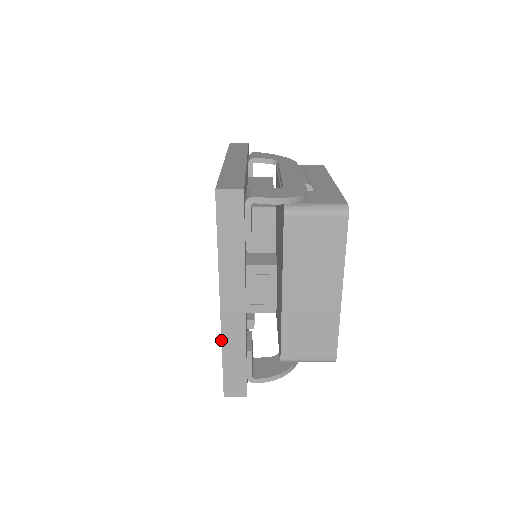
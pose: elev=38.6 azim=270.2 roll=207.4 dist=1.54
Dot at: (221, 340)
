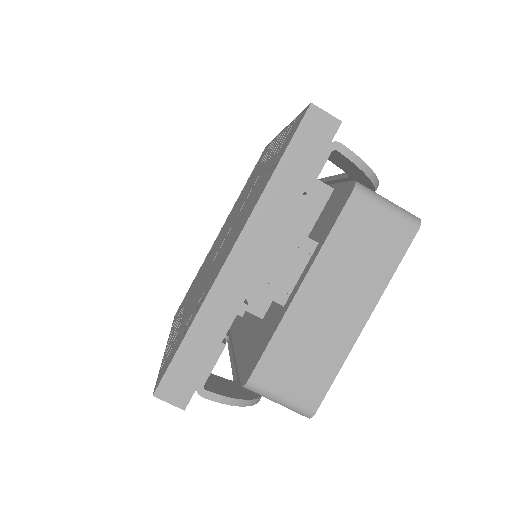
Dot at: (202, 304)
